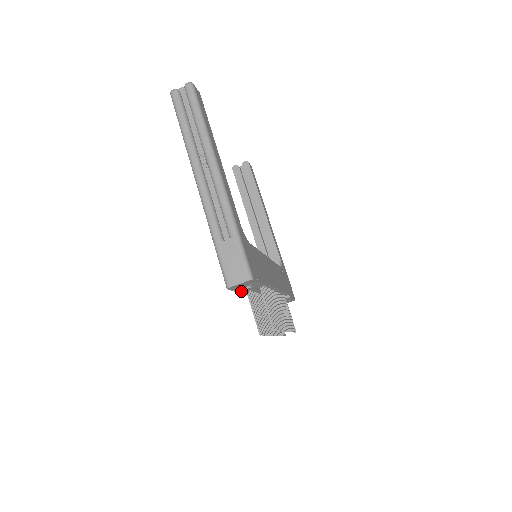
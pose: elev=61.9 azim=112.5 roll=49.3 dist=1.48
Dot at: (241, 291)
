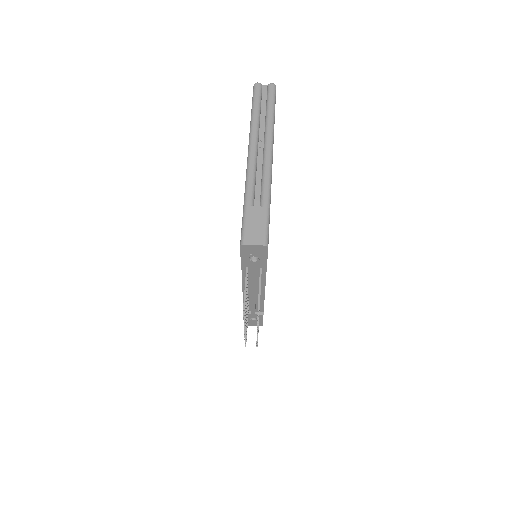
Dot at: (245, 262)
